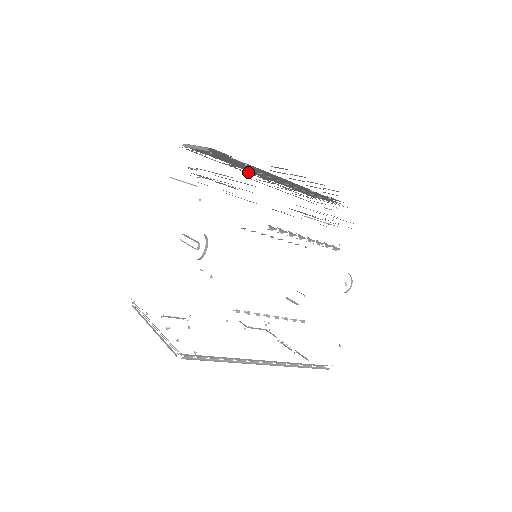
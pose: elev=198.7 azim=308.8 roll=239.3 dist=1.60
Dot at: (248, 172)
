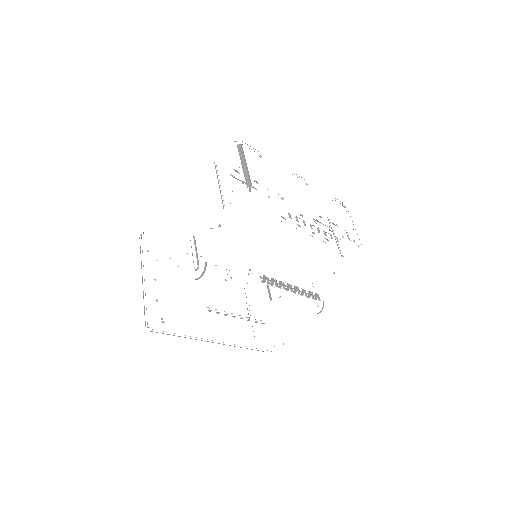
Dot at: occluded
